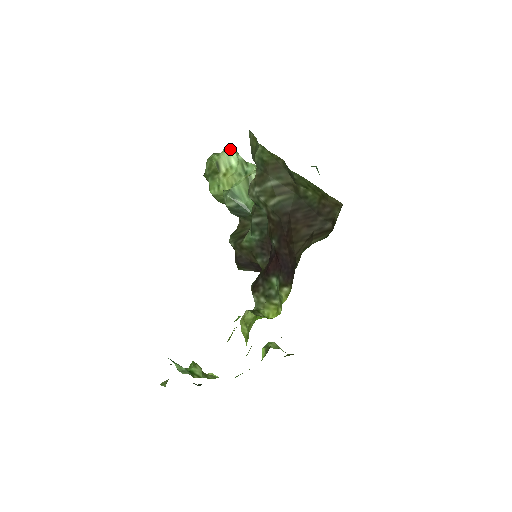
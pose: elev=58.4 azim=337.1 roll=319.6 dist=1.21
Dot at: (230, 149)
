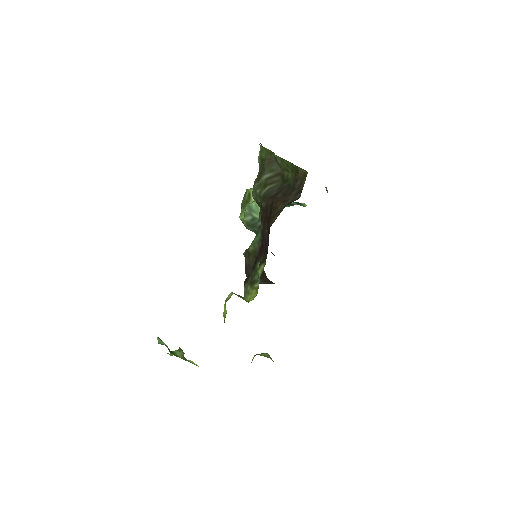
Dot at: occluded
